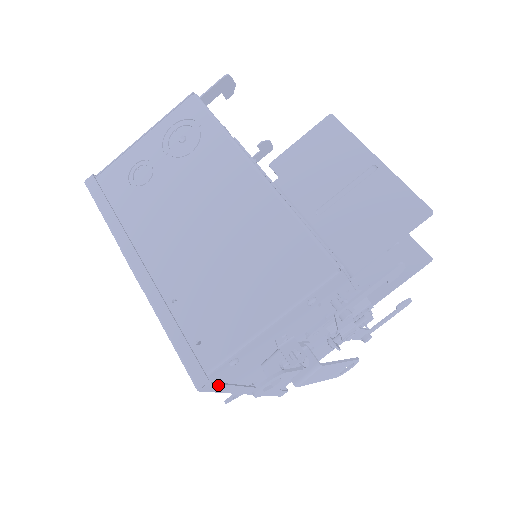
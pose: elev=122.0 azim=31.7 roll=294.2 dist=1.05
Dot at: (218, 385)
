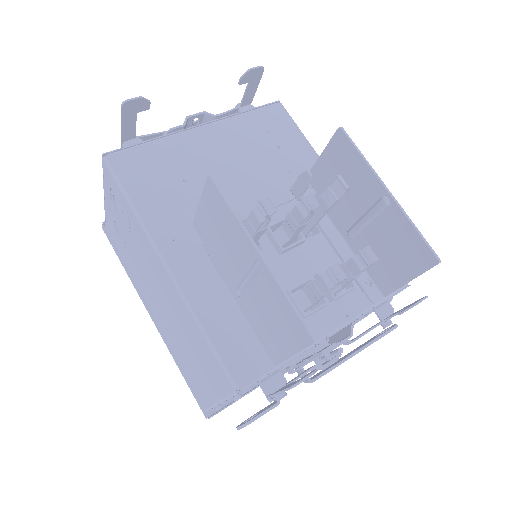
Dot at: (223, 409)
